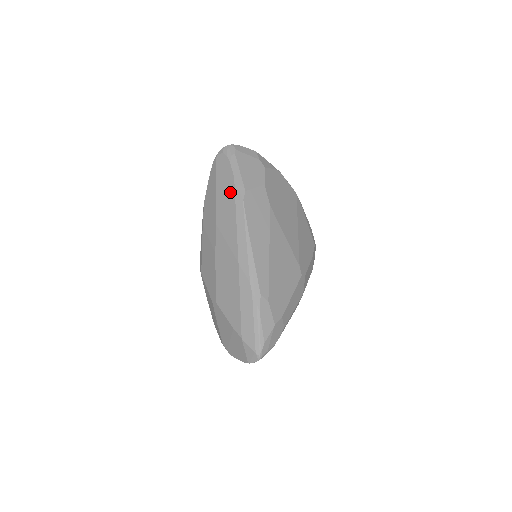
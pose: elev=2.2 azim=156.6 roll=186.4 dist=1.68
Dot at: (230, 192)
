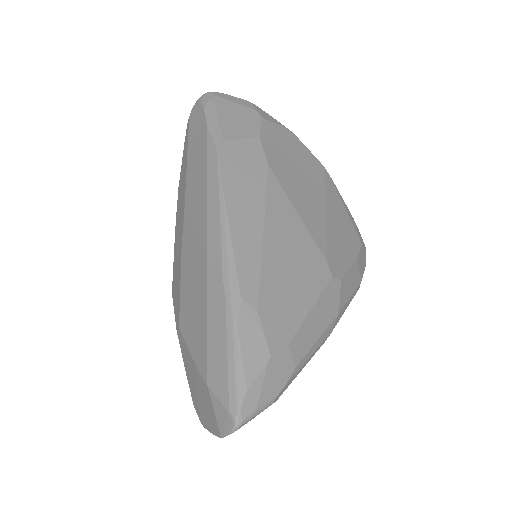
Dot at: (202, 149)
